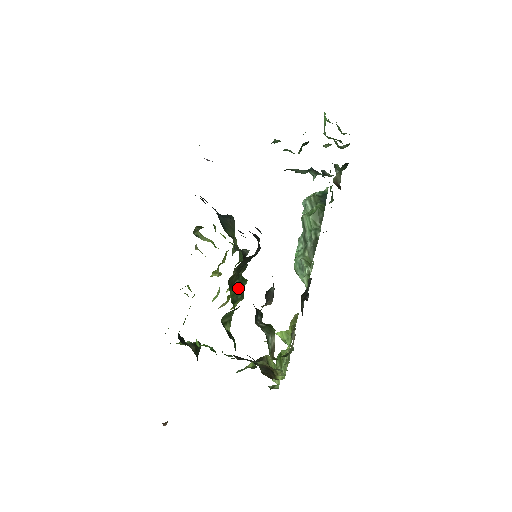
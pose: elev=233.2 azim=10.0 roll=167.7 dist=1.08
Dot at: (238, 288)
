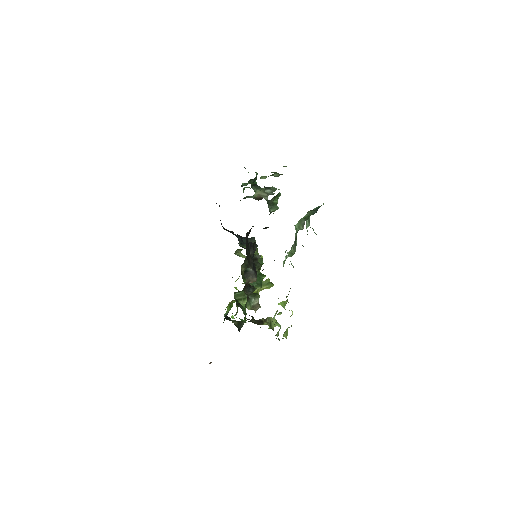
Dot at: occluded
